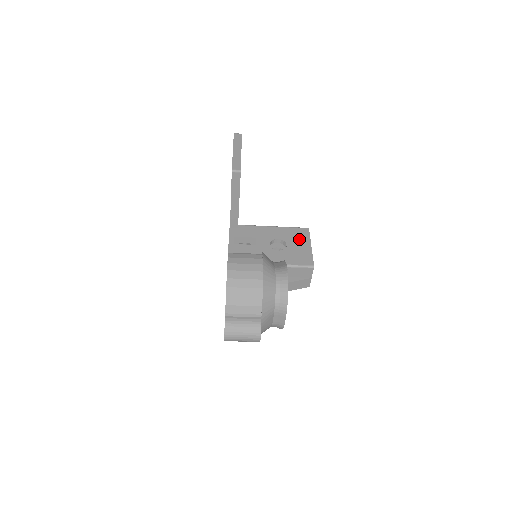
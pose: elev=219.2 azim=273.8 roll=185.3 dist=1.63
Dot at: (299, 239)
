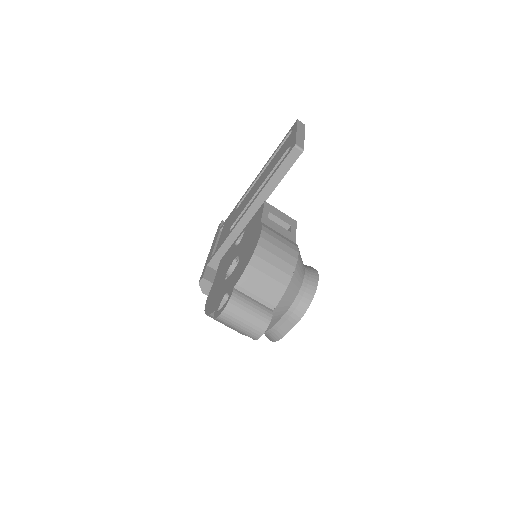
Dot at: occluded
